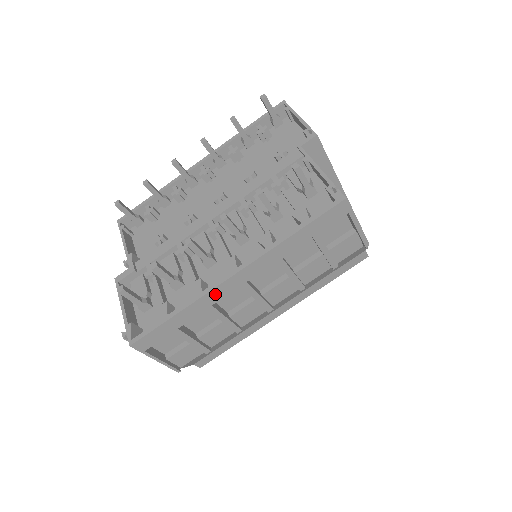
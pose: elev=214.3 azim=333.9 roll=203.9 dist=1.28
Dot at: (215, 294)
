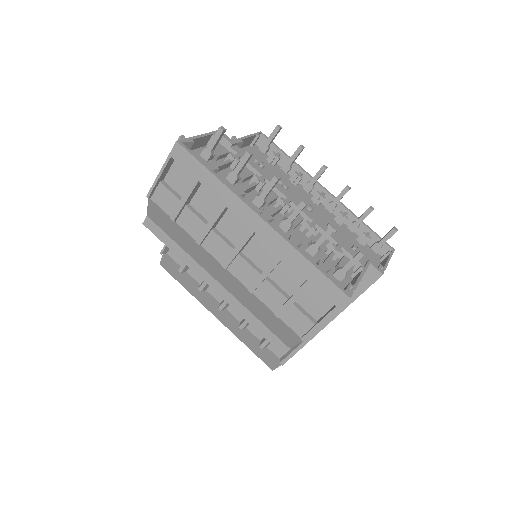
Dot at: (239, 206)
